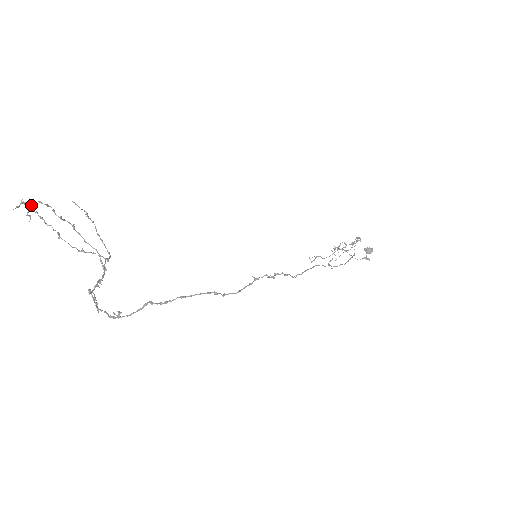
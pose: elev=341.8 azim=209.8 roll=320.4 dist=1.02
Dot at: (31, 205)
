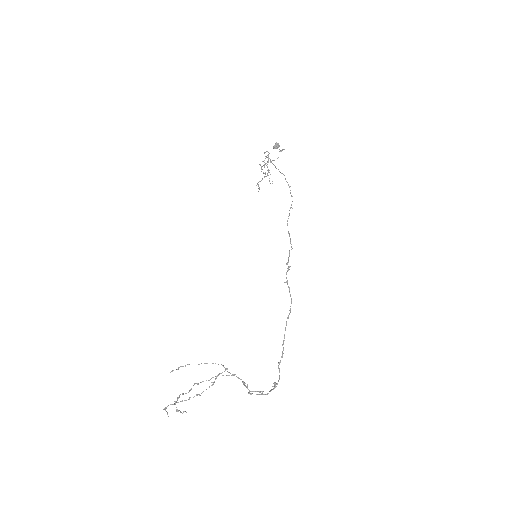
Dot at: (177, 409)
